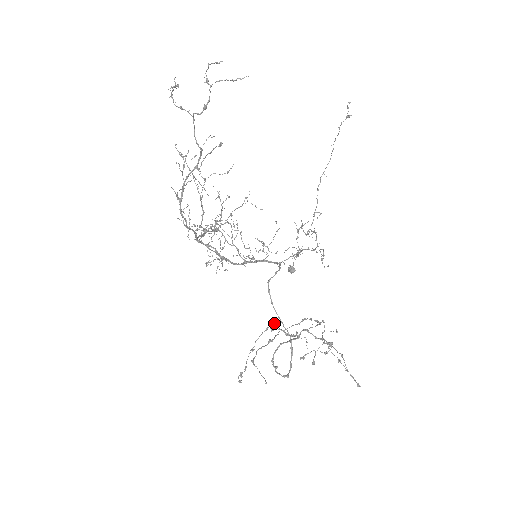
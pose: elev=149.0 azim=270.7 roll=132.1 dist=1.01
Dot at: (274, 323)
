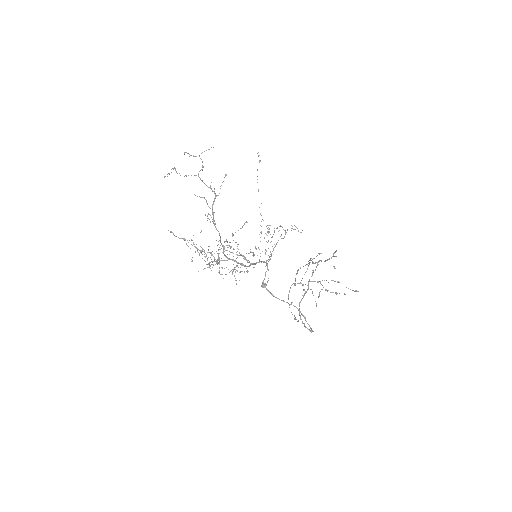
Dot at: (297, 272)
